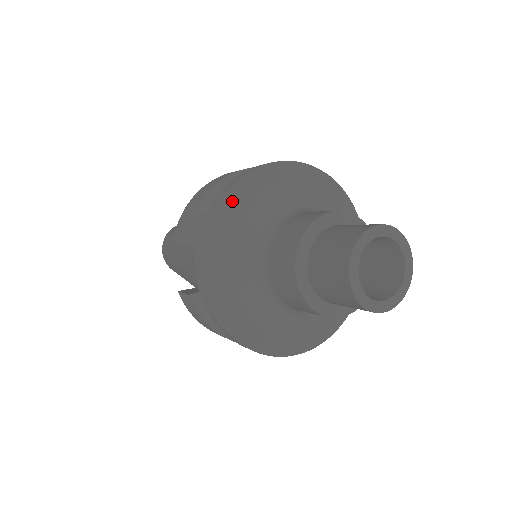
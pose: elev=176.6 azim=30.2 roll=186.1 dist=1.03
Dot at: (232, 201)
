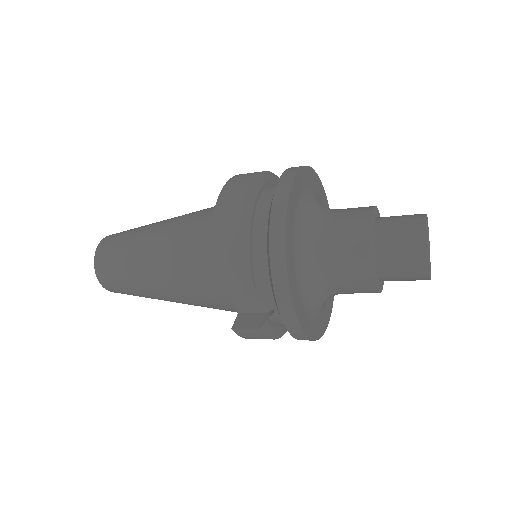
Dot at: (289, 241)
